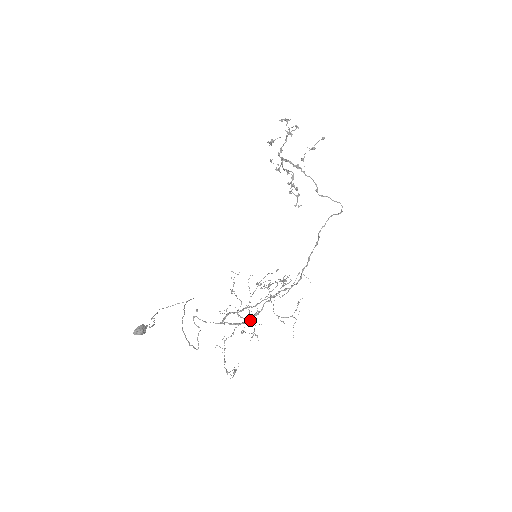
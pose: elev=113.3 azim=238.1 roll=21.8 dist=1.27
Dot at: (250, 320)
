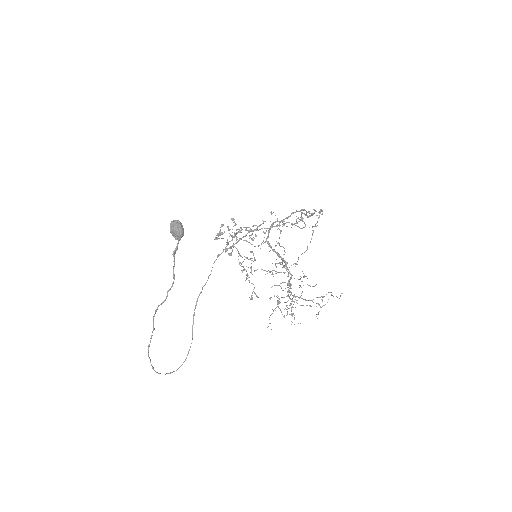
Dot at: (289, 272)
